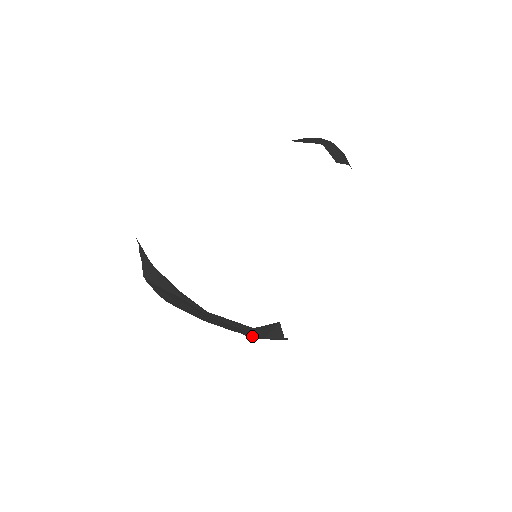
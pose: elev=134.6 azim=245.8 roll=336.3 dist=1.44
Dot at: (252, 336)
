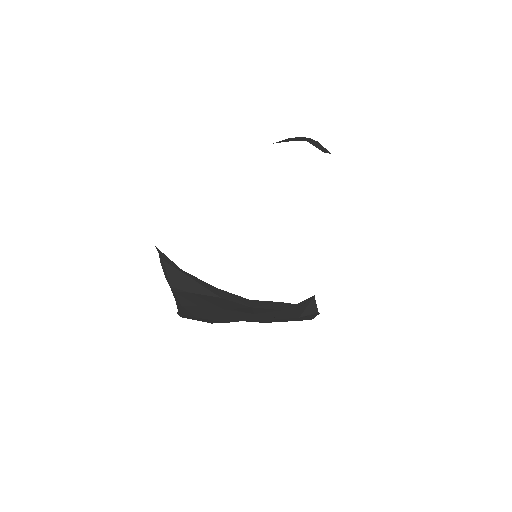
Dot at: (289, 317)
